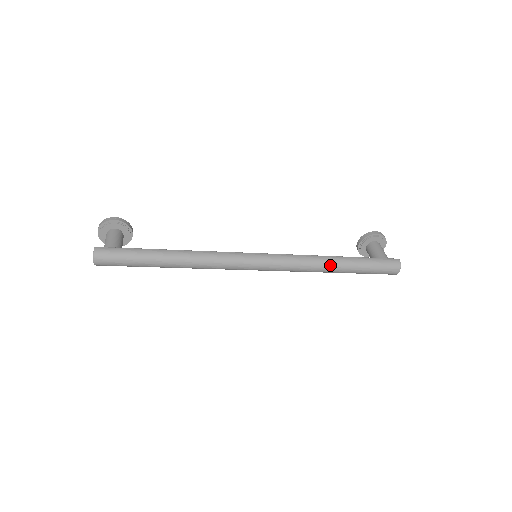
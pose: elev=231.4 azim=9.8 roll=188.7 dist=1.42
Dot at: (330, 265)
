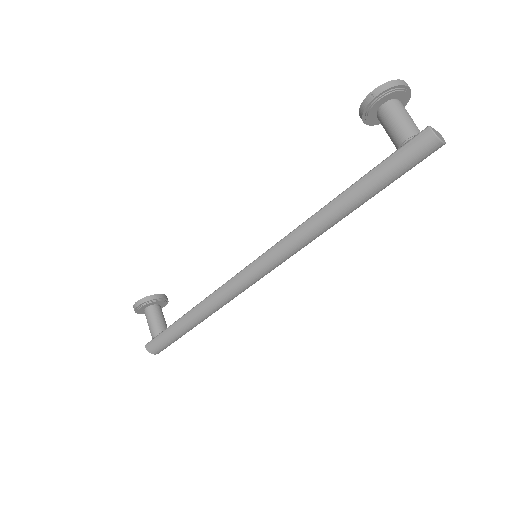
Dot at: (333, 218)
